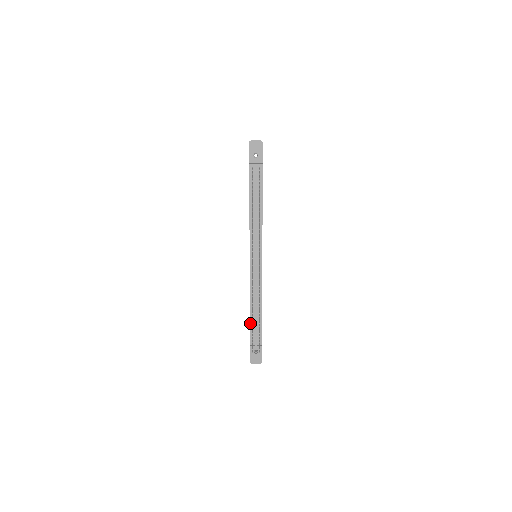
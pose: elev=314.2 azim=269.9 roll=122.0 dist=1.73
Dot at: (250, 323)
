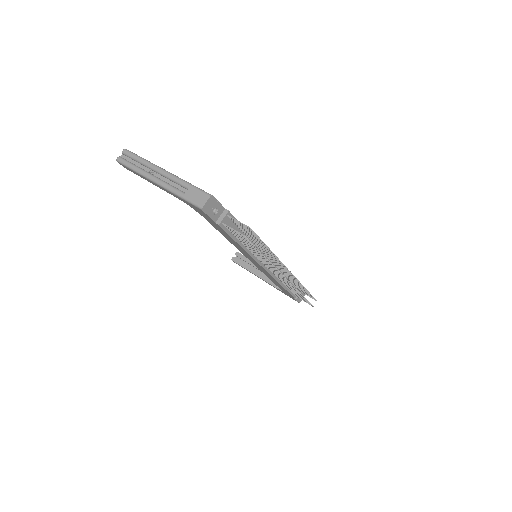
Dot at: (288, 292)
